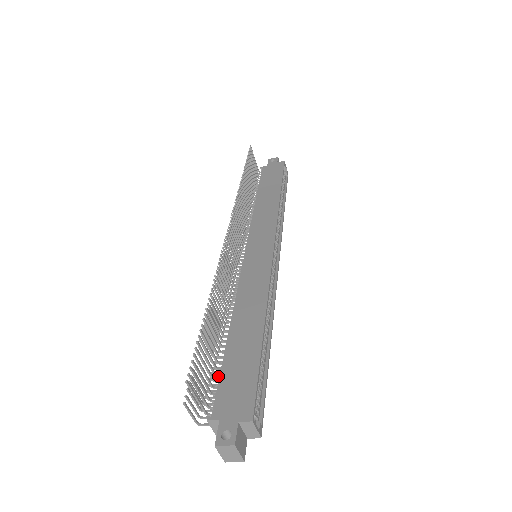
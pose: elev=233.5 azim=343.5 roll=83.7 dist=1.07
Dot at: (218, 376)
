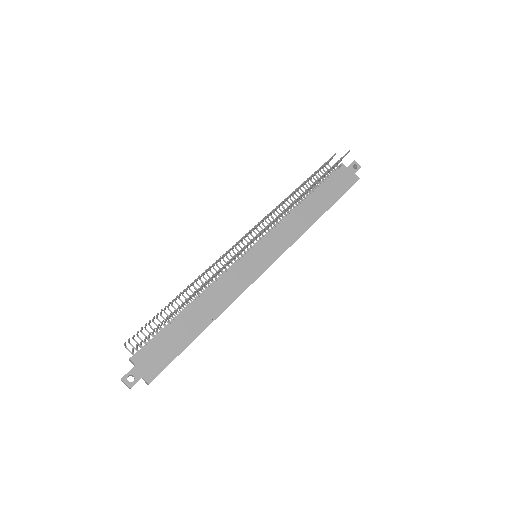
Dot at: (157, 332)
